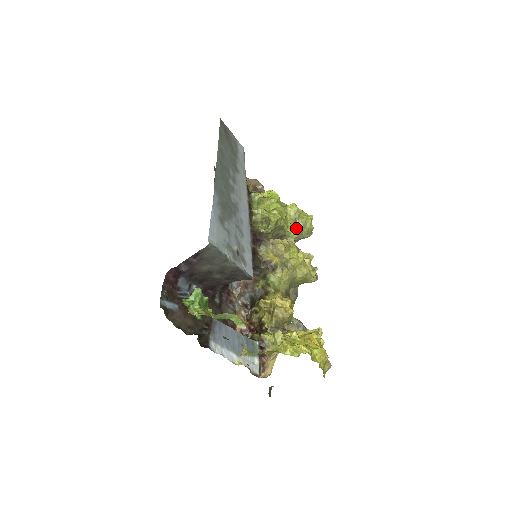
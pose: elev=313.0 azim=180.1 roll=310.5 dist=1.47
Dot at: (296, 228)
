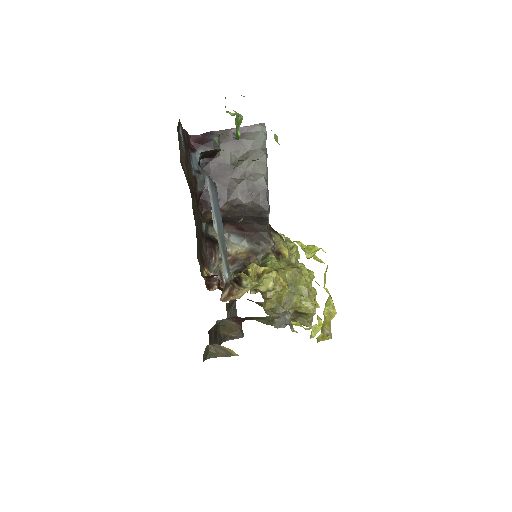
Dot at: occluded
